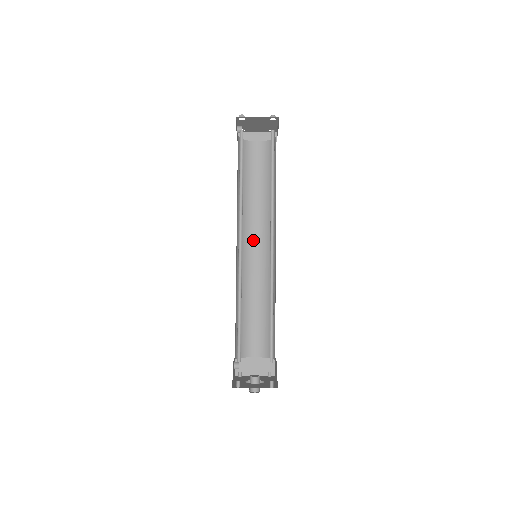
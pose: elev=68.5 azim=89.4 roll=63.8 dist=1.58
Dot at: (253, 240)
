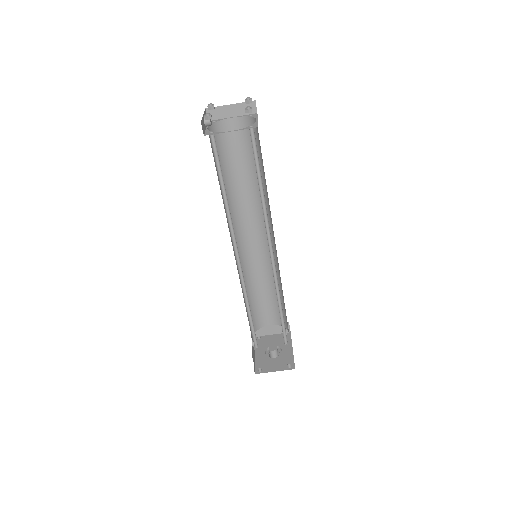
Dot at: (249, 230)
